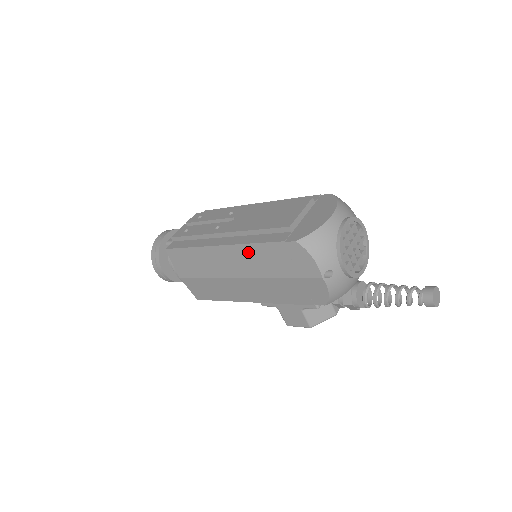
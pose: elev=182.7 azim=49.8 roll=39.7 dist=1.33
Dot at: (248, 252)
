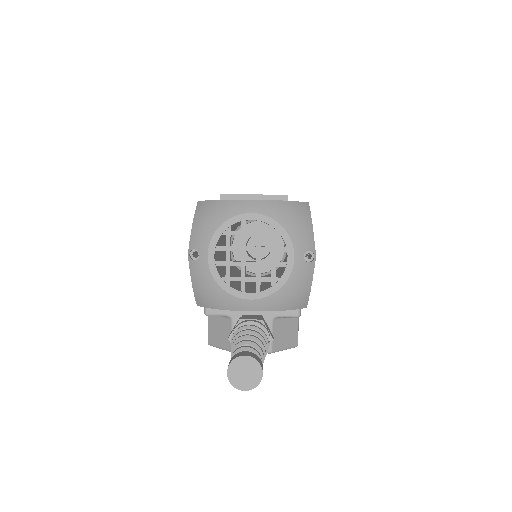
Dot at: occluded
